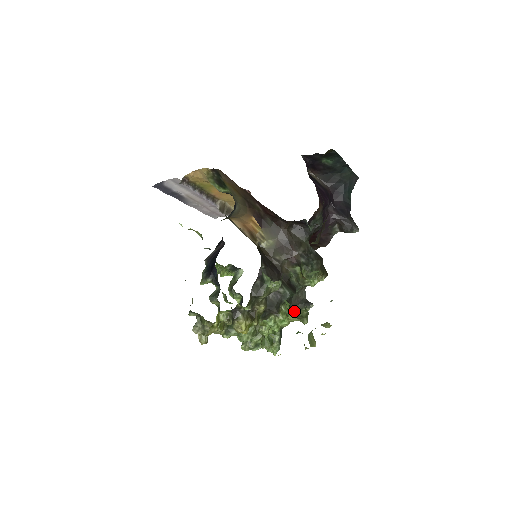
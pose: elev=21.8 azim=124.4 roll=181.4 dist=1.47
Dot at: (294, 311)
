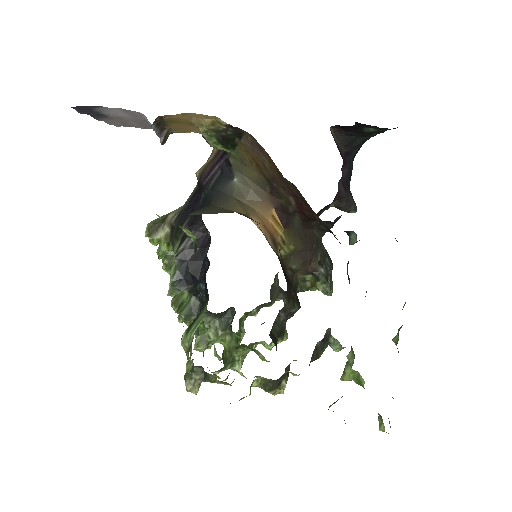
Dot at: (269, 305)
